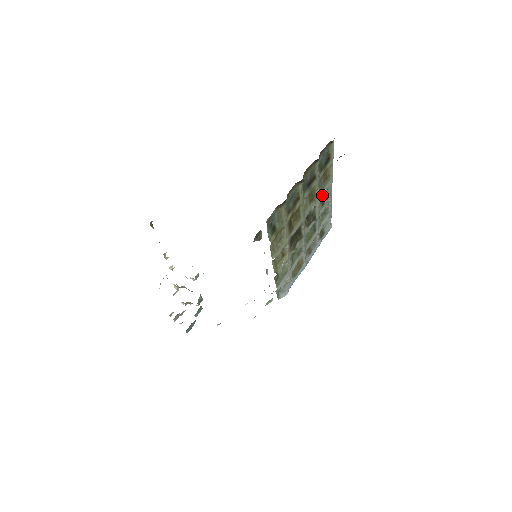
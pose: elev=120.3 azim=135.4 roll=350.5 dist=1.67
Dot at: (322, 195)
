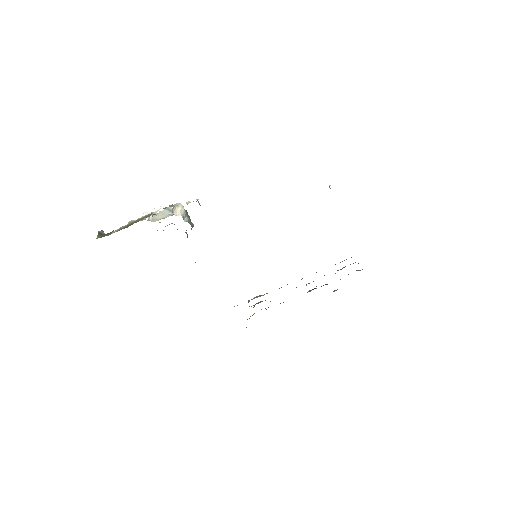
Dot at: occluded
